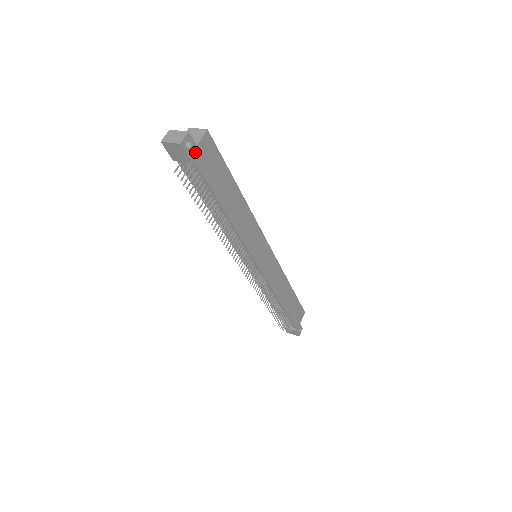
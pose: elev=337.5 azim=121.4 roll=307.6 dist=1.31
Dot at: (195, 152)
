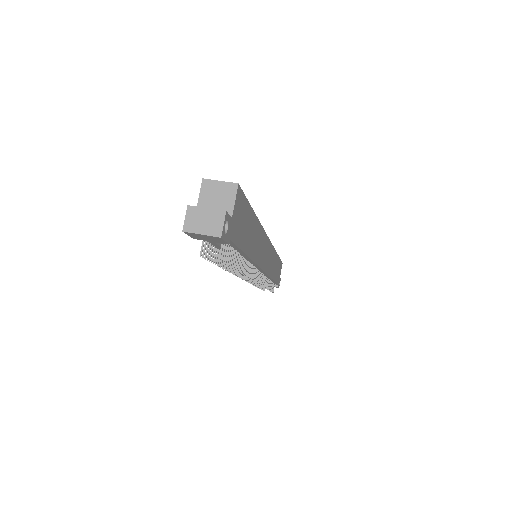
Dot at: (230, 227)
